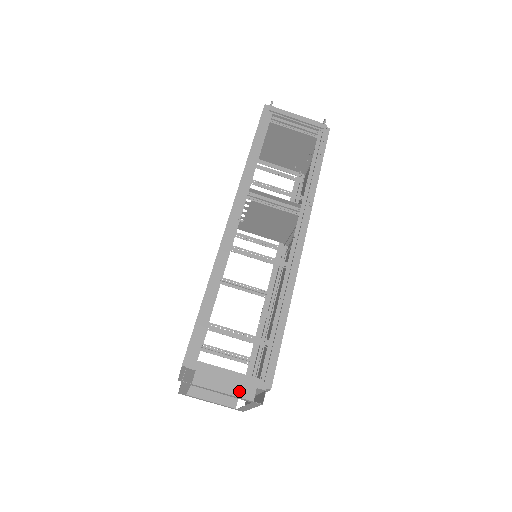
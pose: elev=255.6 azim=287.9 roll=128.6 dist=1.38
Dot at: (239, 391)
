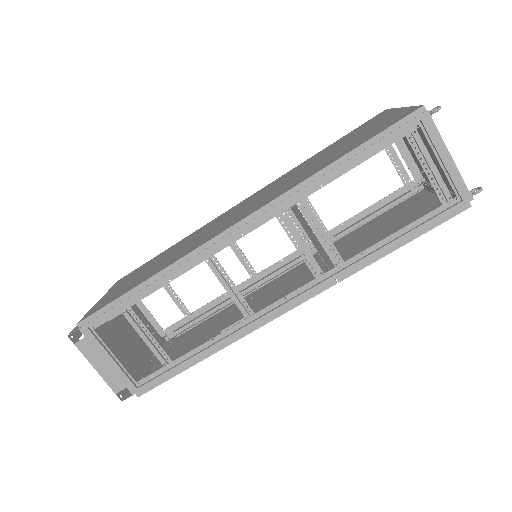
Dot at: (110, 379)
